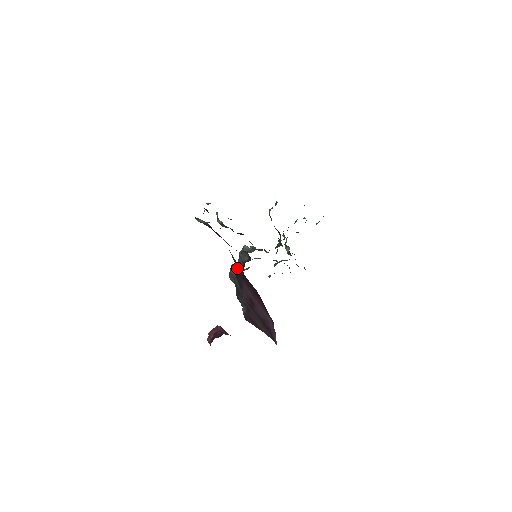
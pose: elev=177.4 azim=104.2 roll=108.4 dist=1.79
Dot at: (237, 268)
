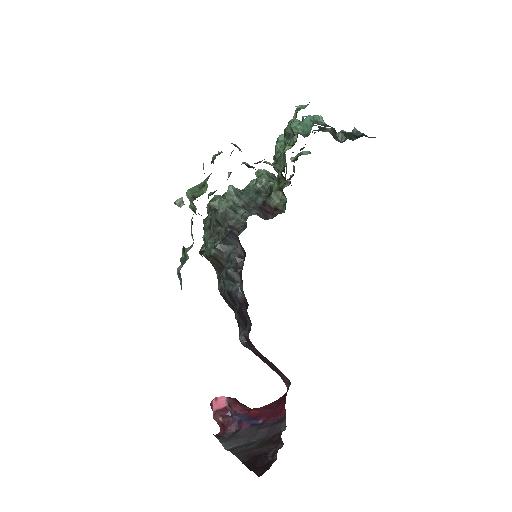
Dot at: occluded
